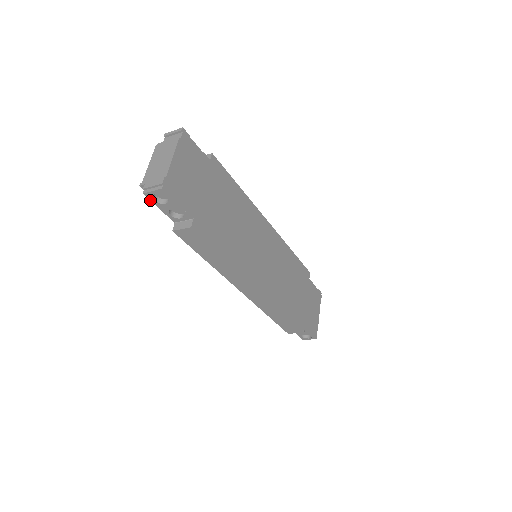
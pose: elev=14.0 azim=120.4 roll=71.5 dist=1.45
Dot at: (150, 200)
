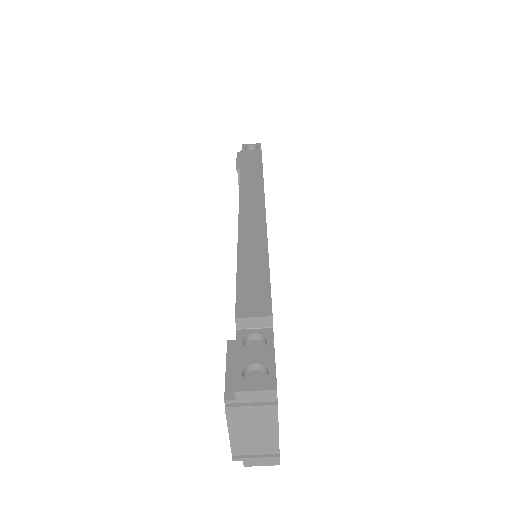
Dot at: (242, 148)
